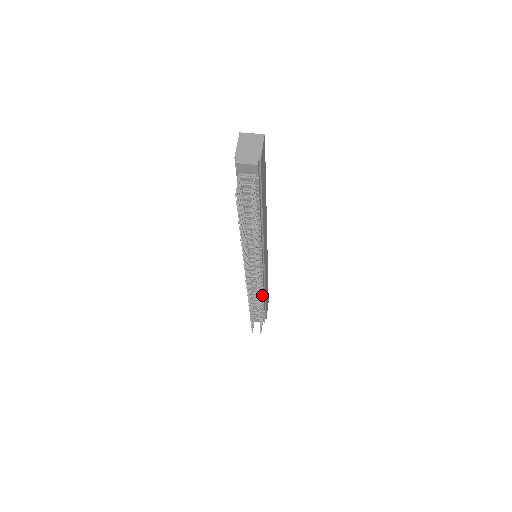
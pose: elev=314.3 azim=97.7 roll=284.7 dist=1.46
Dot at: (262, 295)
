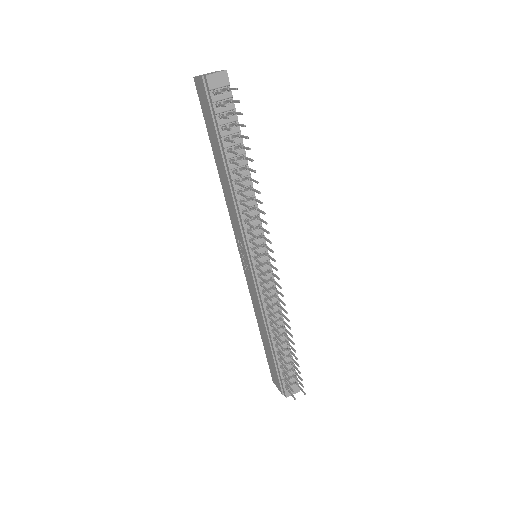
Dot at: (283, 323)
